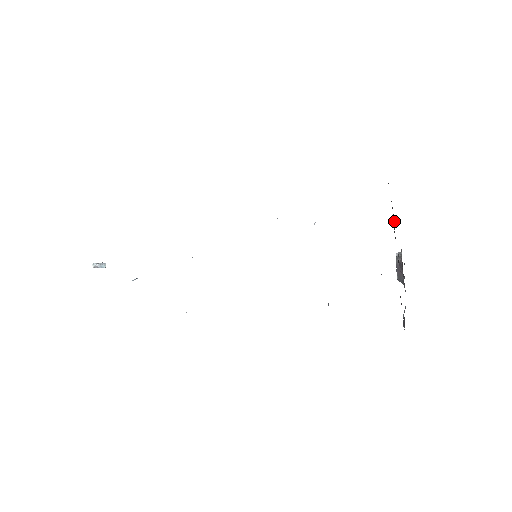
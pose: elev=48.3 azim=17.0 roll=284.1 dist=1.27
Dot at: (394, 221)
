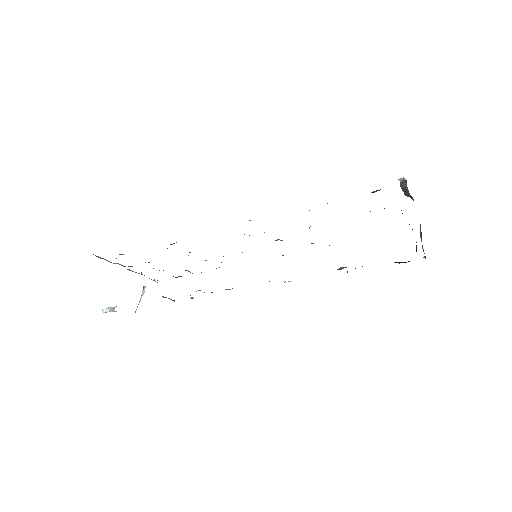
Dot at: occluded
